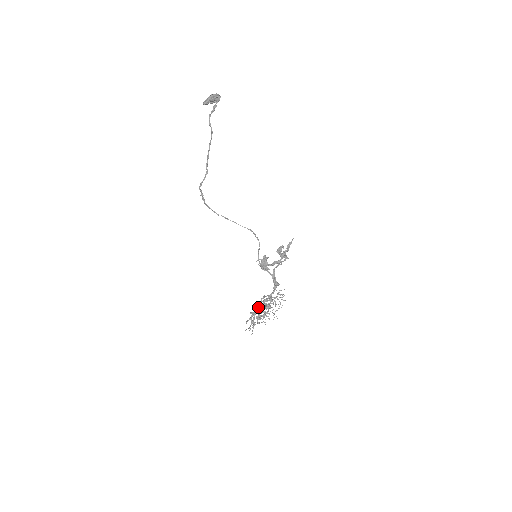
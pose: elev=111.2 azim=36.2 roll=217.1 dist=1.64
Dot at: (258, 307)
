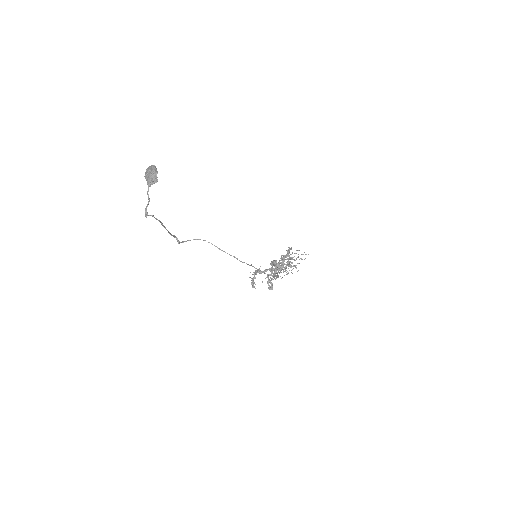
Dot at: occluded
